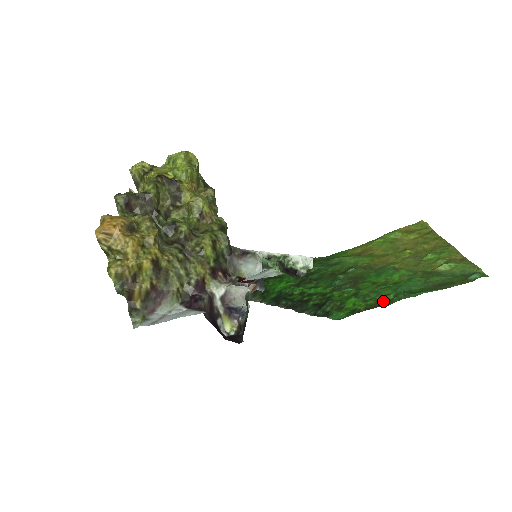
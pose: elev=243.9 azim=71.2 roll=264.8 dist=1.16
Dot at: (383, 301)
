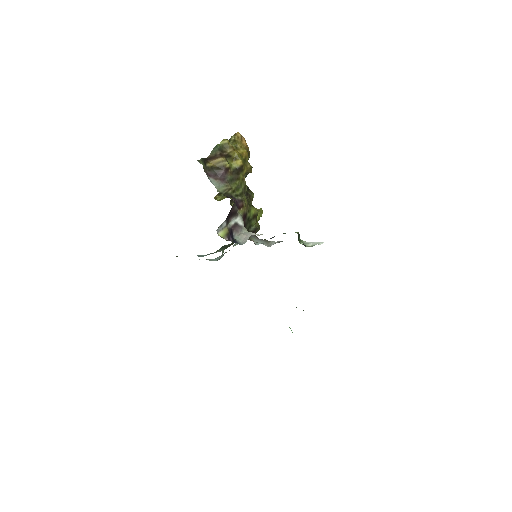
Dot at: occluded
